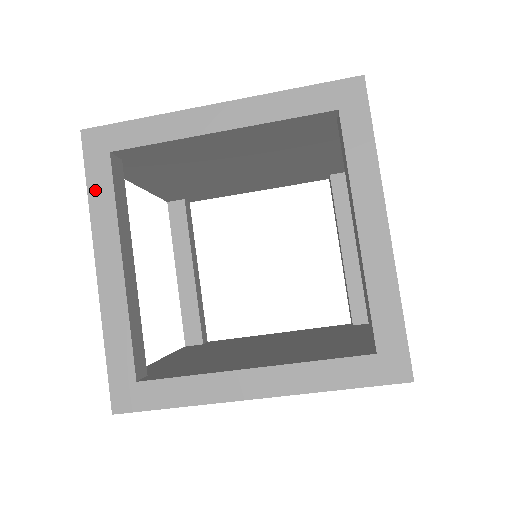
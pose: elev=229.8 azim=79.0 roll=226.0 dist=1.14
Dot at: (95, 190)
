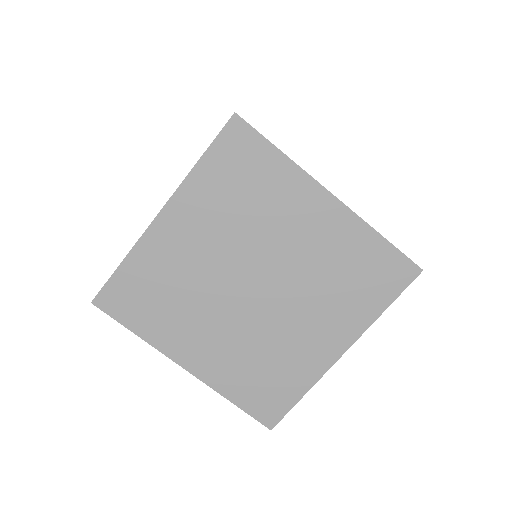
Dot at: occluded
